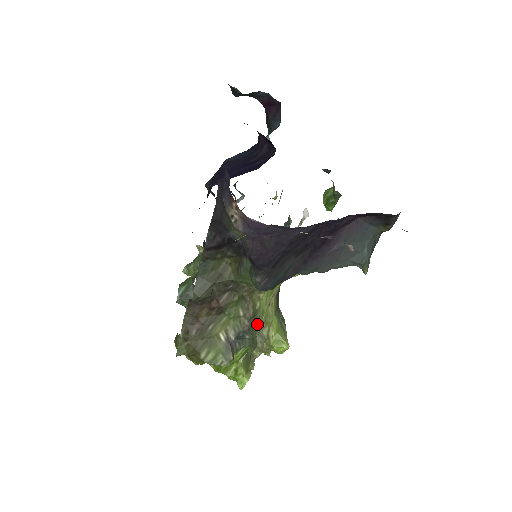
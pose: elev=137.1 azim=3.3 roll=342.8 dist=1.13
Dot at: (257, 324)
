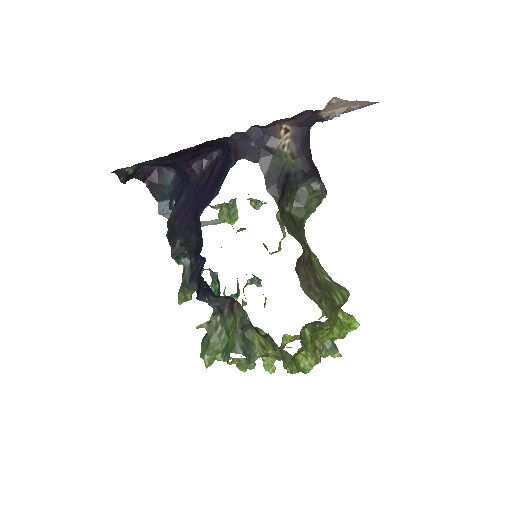
Dot at: occluded
